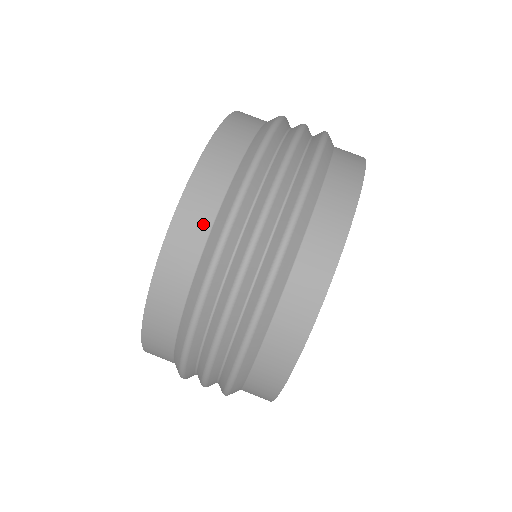
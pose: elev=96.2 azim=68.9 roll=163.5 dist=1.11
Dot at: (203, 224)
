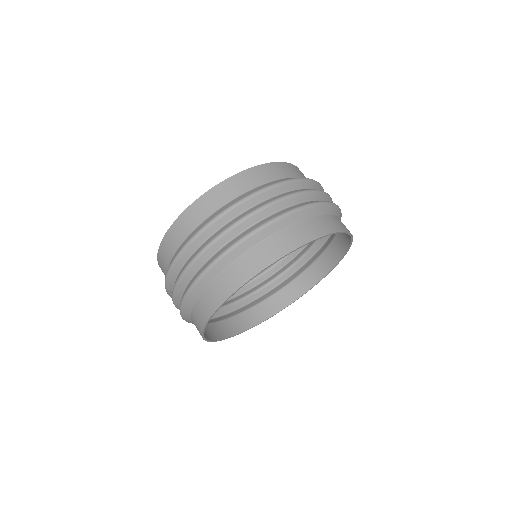
Dot at: (293, 174)
